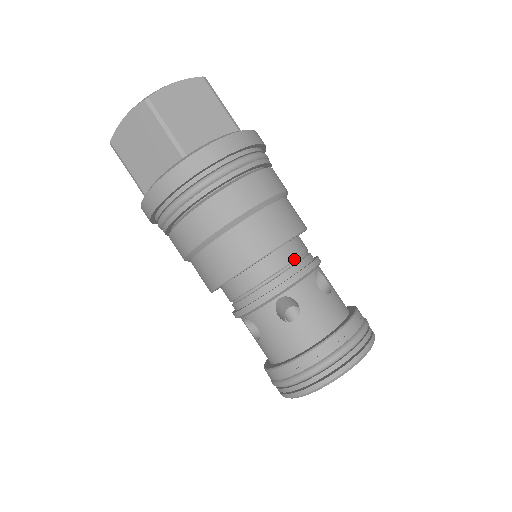
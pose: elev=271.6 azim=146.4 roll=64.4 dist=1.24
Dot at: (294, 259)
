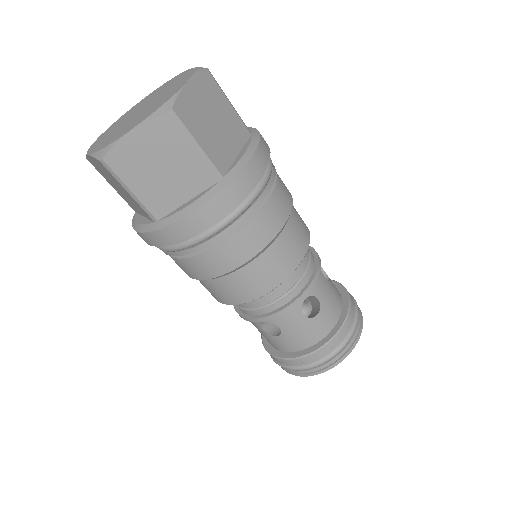
Dot at: (308, 259)
